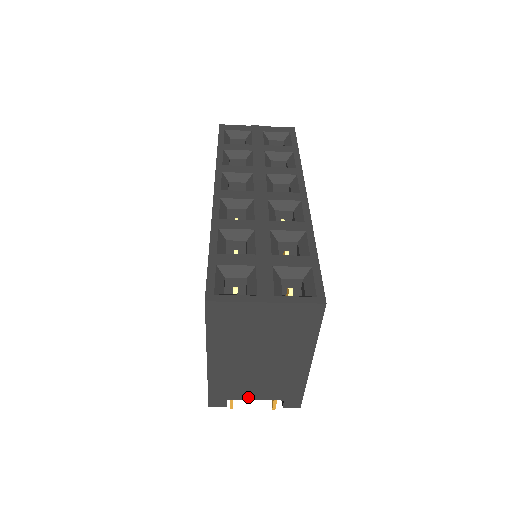
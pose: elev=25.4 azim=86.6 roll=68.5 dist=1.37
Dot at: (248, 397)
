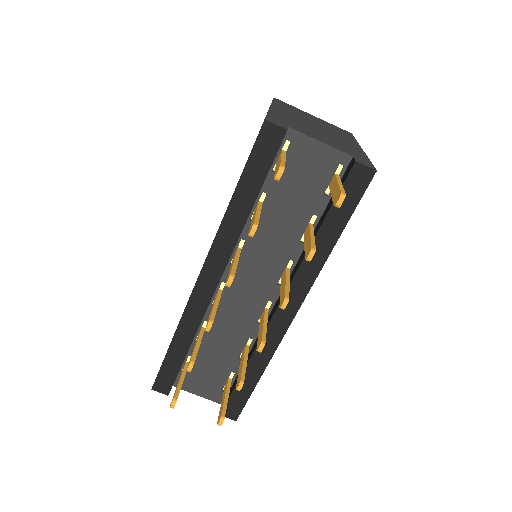
Dot at: (311, 137)
